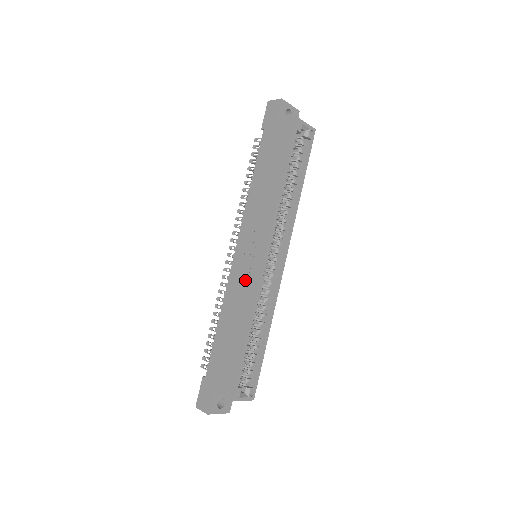
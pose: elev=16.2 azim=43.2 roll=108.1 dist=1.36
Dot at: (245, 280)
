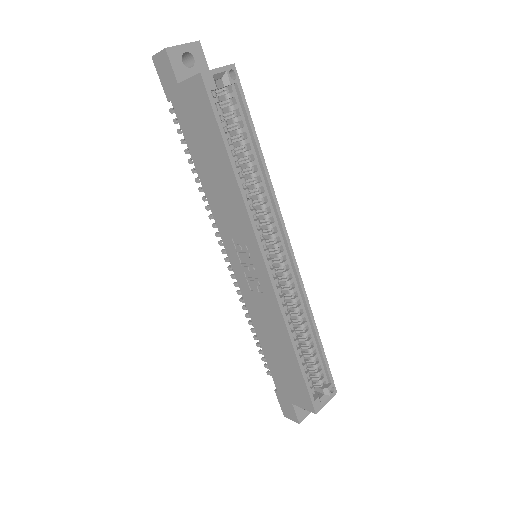
Dot at: (259, 295)
